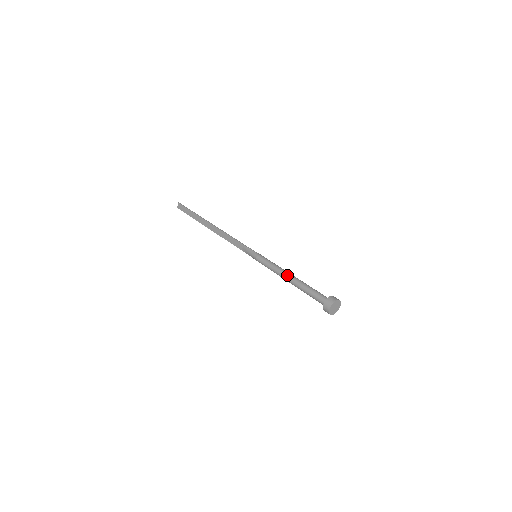
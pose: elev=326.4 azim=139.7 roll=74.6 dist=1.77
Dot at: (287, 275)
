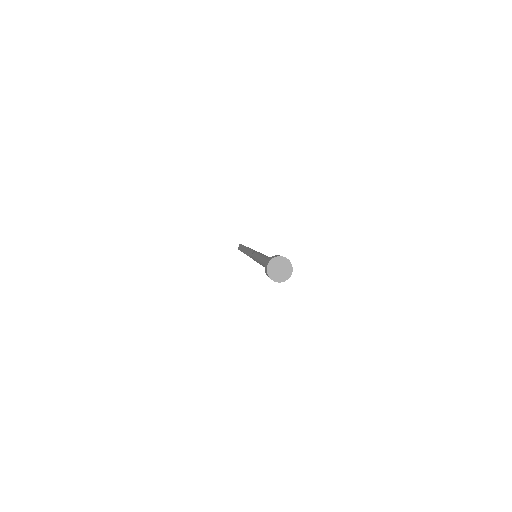
Dot at: (262, 256)
